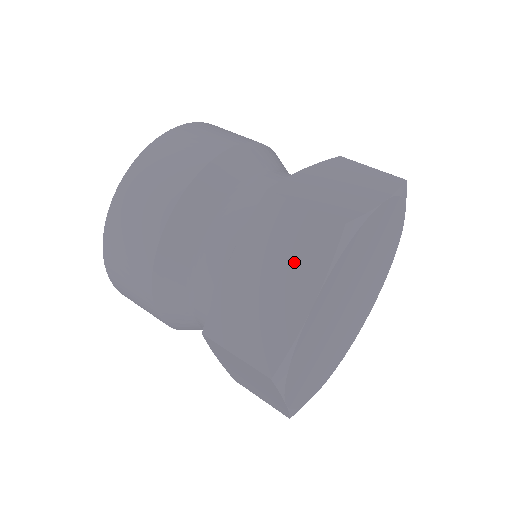
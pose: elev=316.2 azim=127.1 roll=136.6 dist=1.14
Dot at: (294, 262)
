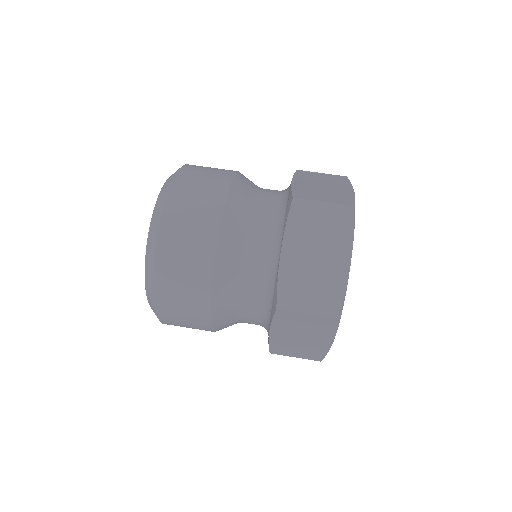
Dot at: (329, 239)
